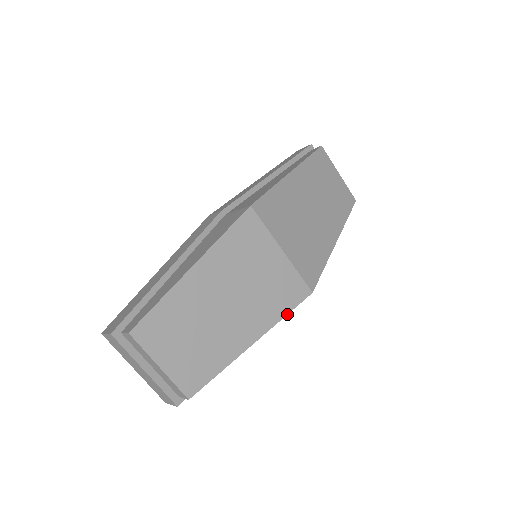
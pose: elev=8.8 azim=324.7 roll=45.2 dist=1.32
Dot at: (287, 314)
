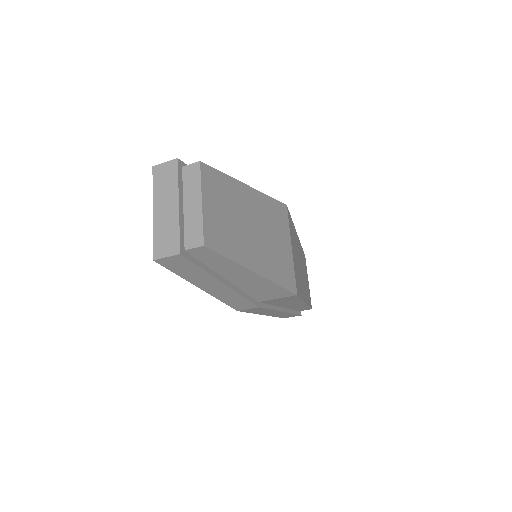
Dot at: (280, 285)
